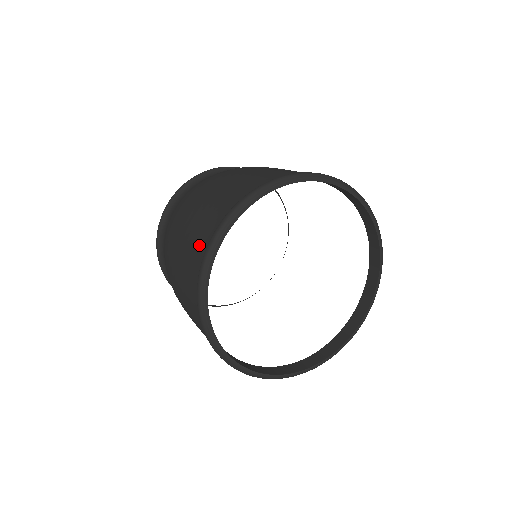
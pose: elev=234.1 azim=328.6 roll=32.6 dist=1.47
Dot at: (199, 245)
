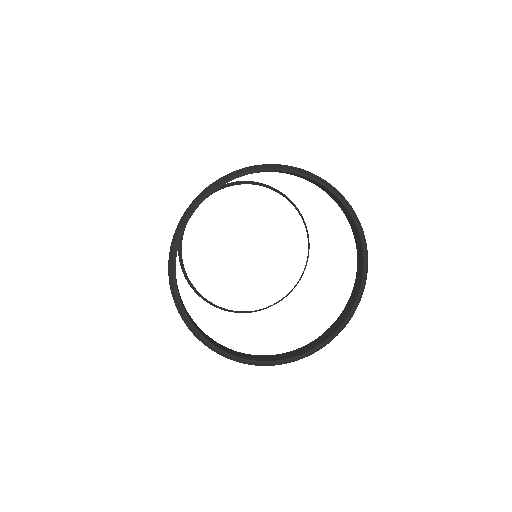
Dot at: occluded
